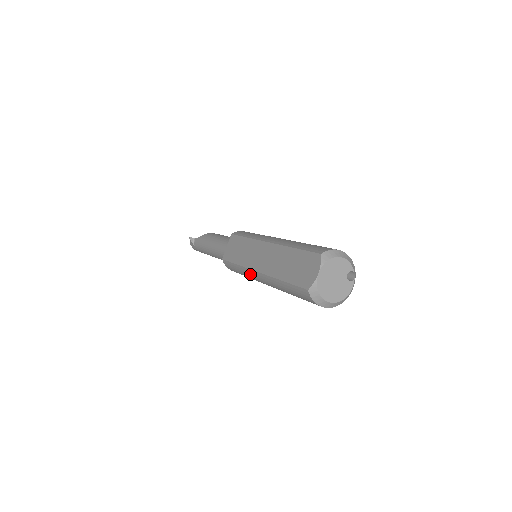
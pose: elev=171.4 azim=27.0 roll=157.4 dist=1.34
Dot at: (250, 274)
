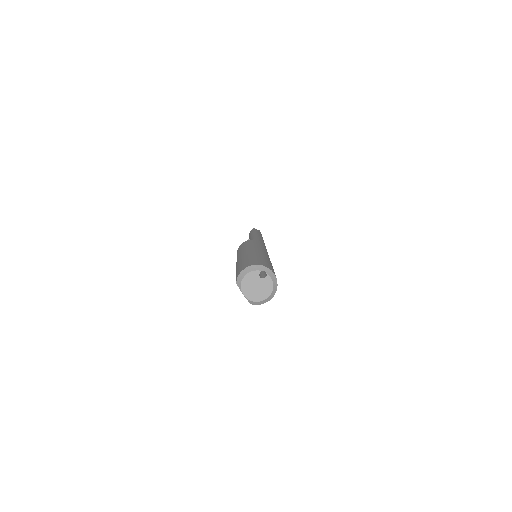
Dot at: occluded
